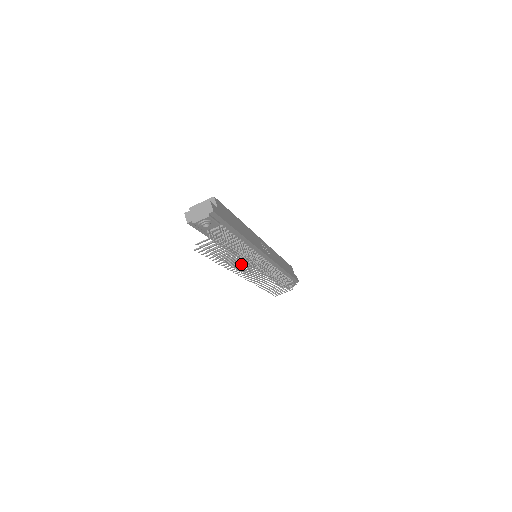
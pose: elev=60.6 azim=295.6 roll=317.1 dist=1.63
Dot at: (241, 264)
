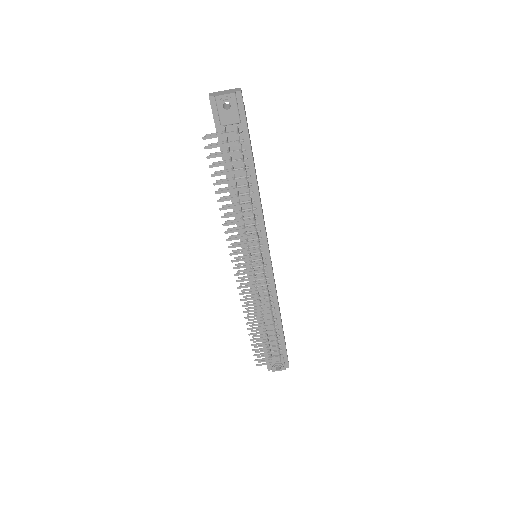
Dot at: (239, 234)
